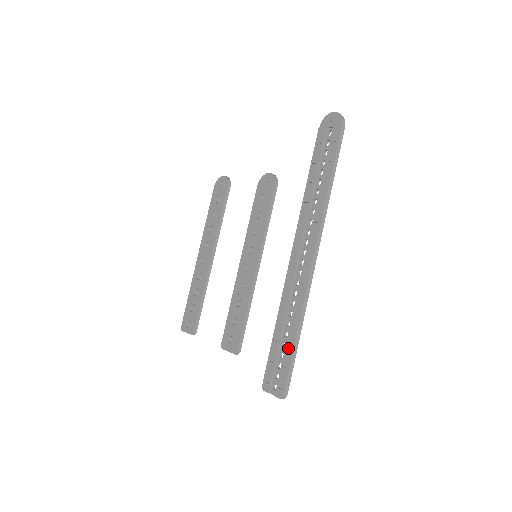
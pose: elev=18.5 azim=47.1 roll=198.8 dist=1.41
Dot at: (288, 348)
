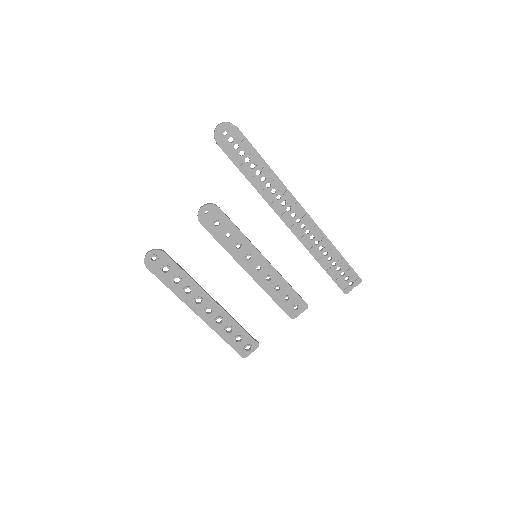
Dot at: (340, 261)
